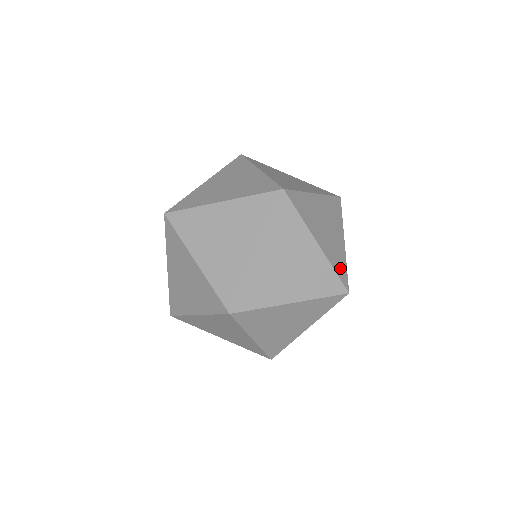
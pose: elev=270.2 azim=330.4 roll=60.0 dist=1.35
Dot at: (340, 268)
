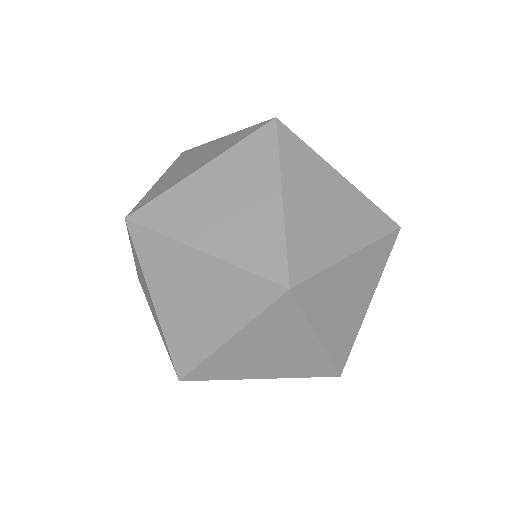
Dot at: occluded
